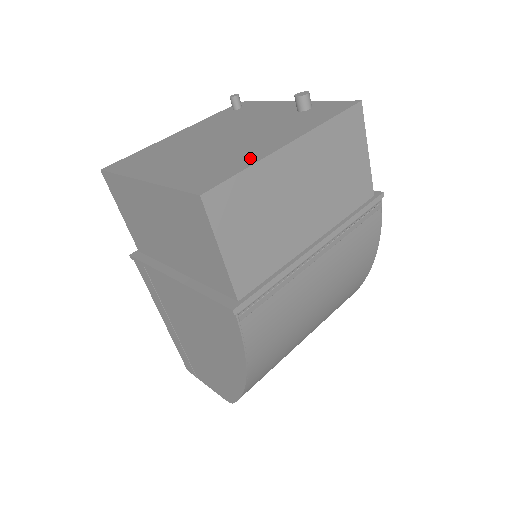
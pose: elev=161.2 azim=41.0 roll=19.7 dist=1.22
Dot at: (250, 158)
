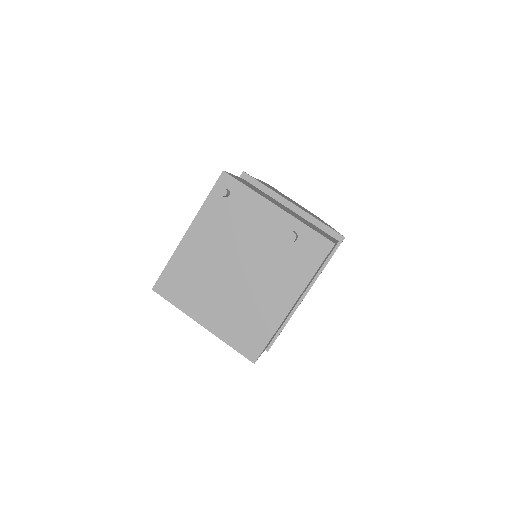
Dot at: (271, 322)
